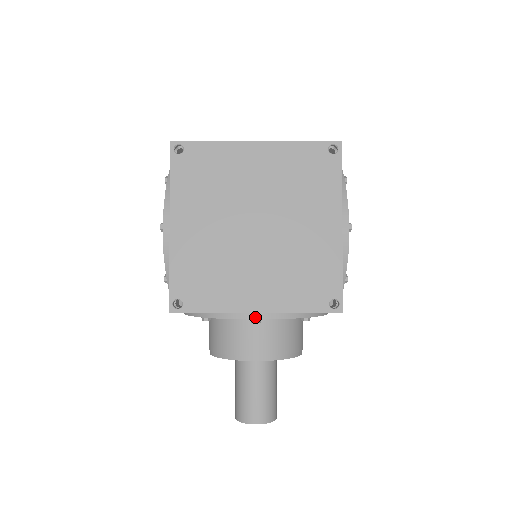
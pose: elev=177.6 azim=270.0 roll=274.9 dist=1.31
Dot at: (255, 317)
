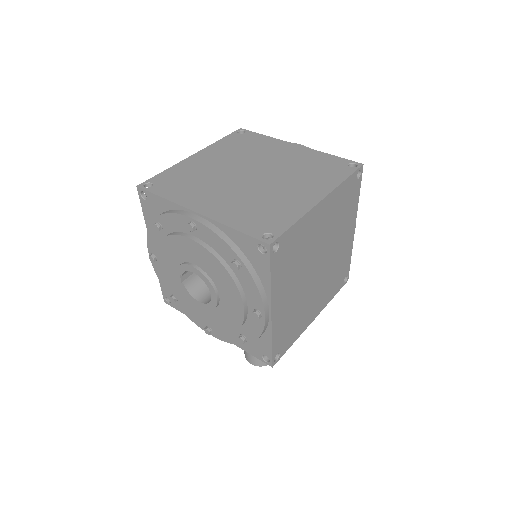
Dot at: occluded
